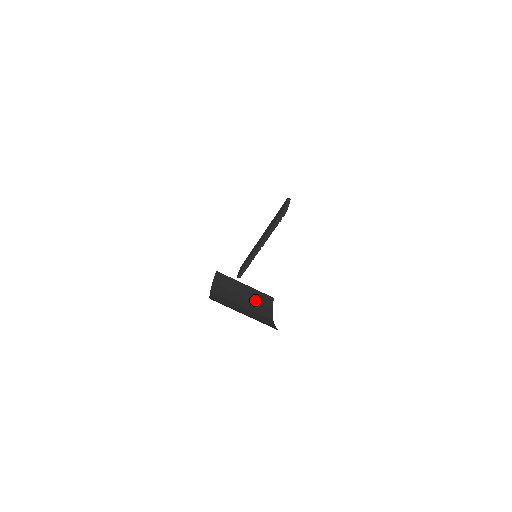
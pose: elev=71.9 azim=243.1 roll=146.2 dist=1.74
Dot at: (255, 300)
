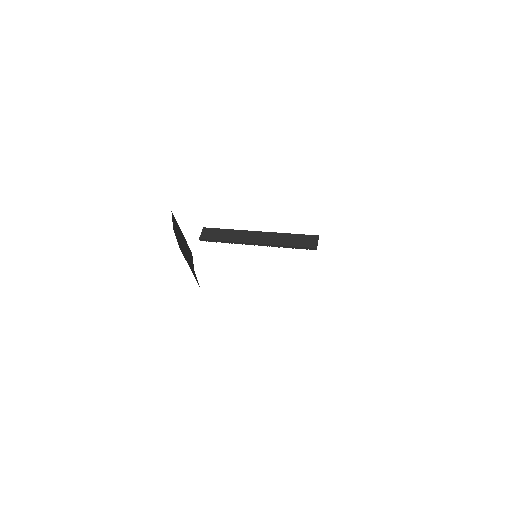
Dot at: (188, 256)
